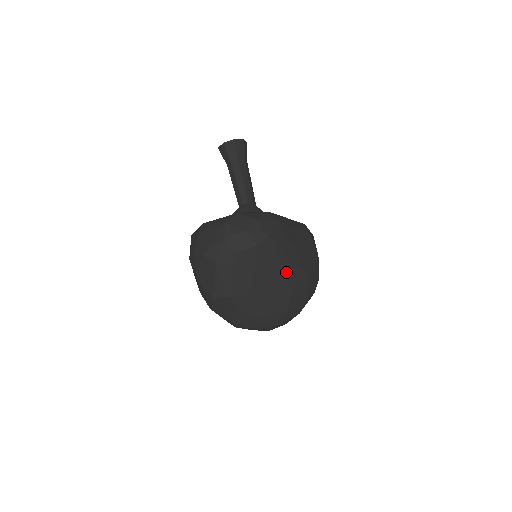
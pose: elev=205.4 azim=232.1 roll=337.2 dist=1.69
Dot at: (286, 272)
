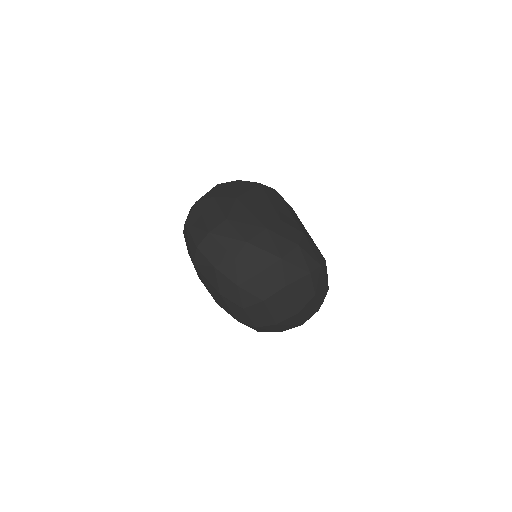
Dot at: (280, 210)
